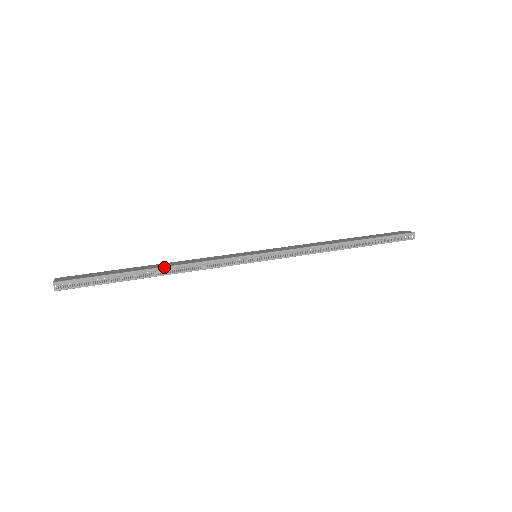
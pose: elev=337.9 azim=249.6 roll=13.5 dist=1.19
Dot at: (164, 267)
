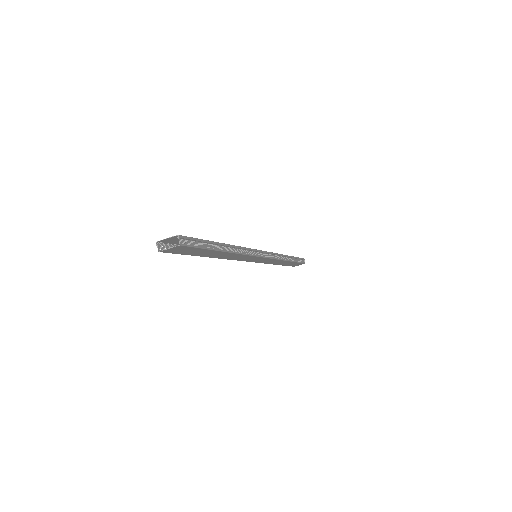
Dot at: (230, 245)
